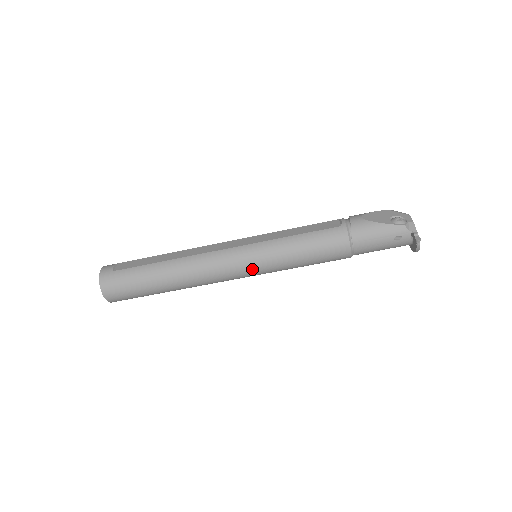
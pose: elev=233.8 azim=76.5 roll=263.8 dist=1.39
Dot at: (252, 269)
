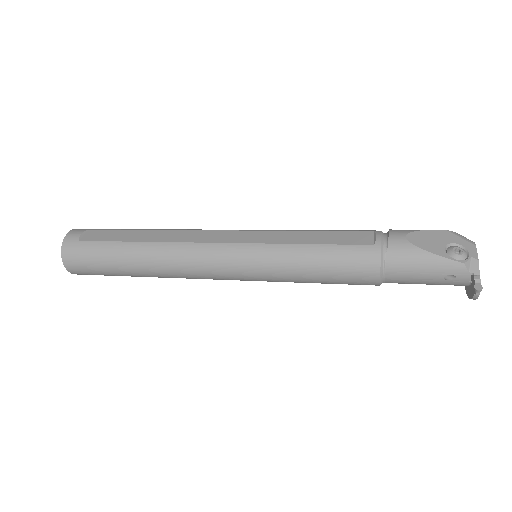
Dot at: (246, 275)
